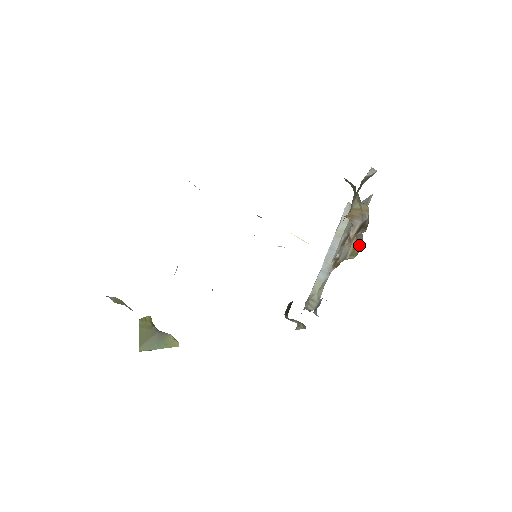
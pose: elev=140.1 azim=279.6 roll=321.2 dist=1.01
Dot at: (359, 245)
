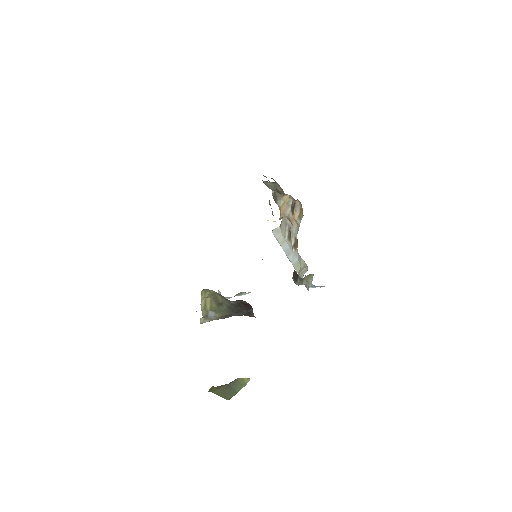
Dot at: (300, 210)
